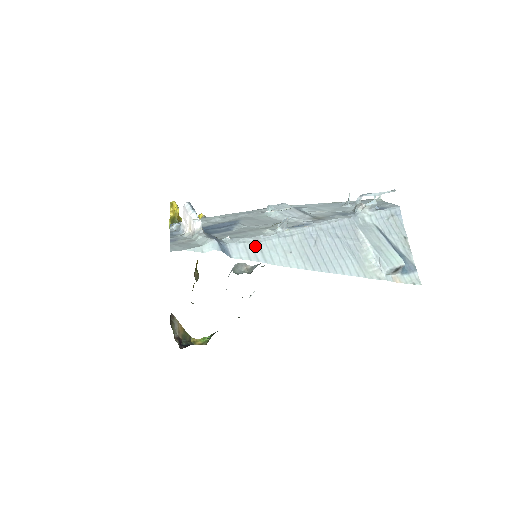
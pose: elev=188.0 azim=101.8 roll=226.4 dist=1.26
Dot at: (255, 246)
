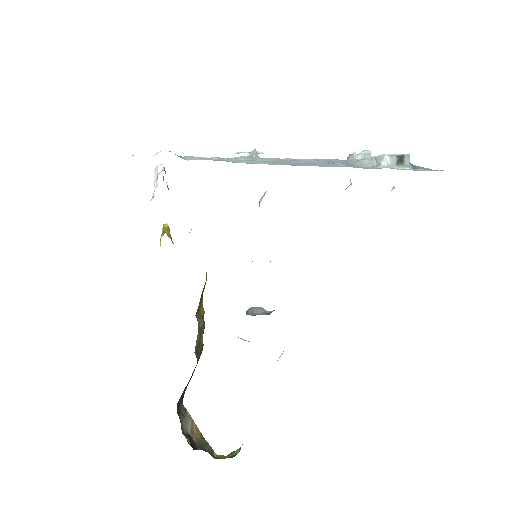
Dot at: (215, 159)
